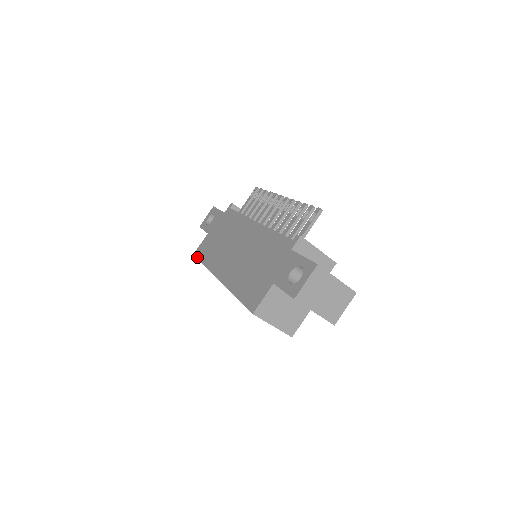
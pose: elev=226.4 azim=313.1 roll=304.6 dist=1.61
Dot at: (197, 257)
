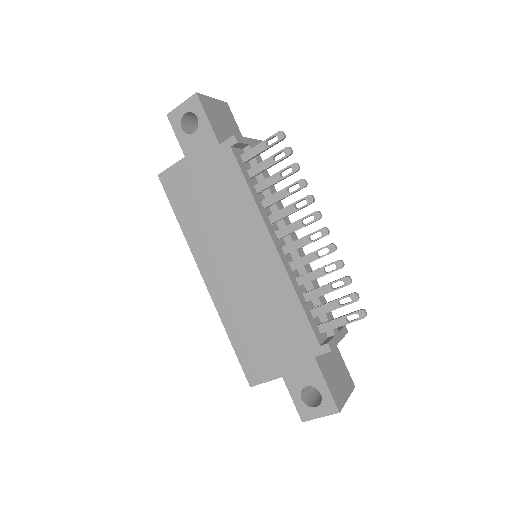
Dot at: (166, 192)
